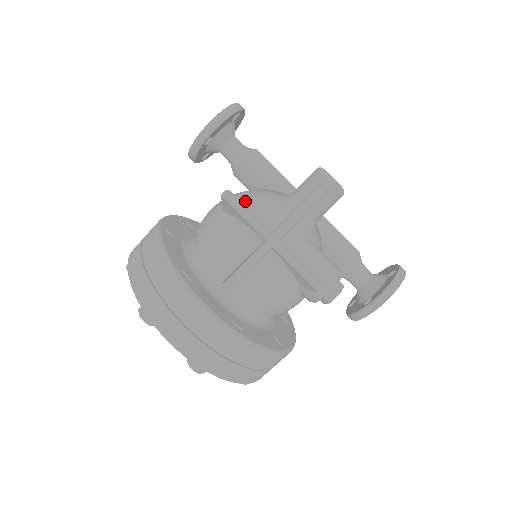
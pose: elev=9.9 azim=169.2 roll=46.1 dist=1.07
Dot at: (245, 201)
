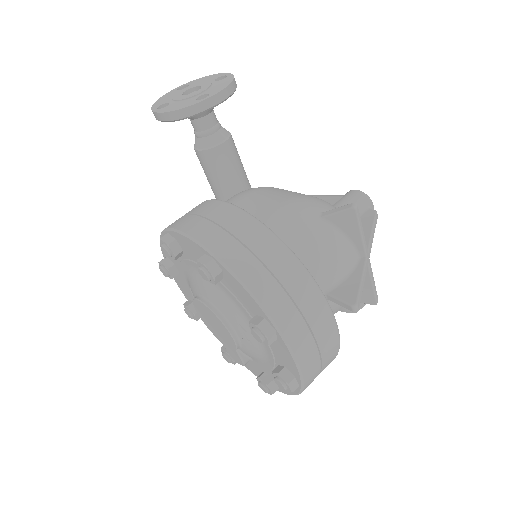
Dot at: occluded
